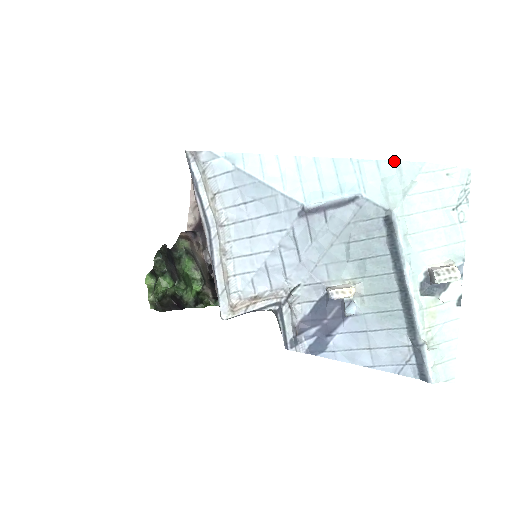
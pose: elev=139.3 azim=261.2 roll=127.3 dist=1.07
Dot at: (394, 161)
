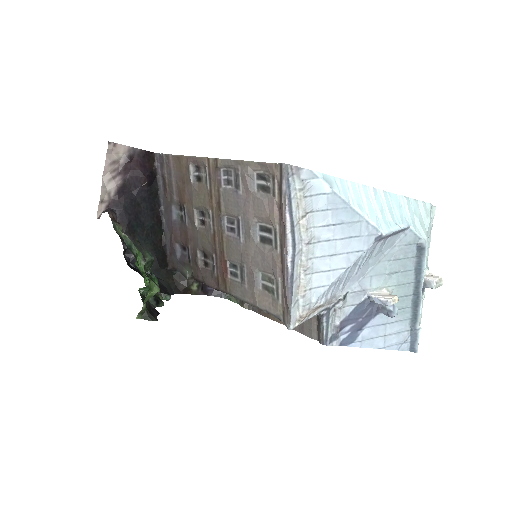
Dot at: (418, 200)
